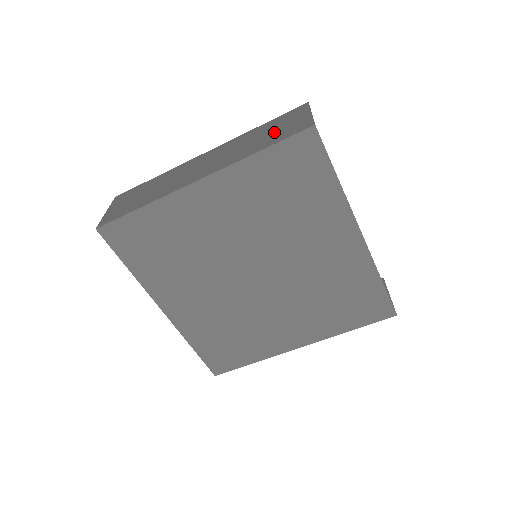
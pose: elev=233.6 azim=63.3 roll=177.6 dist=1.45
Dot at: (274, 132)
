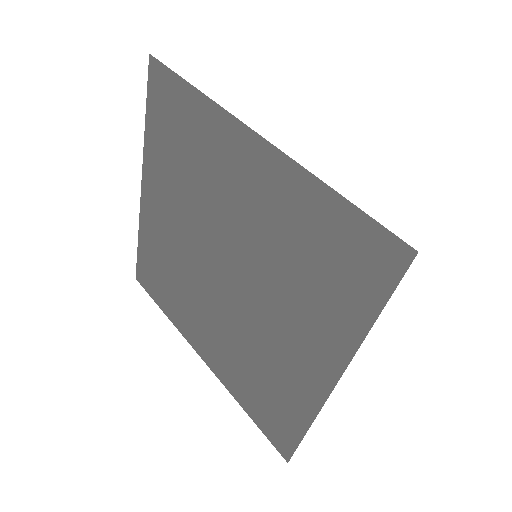
Dot at: occluded
